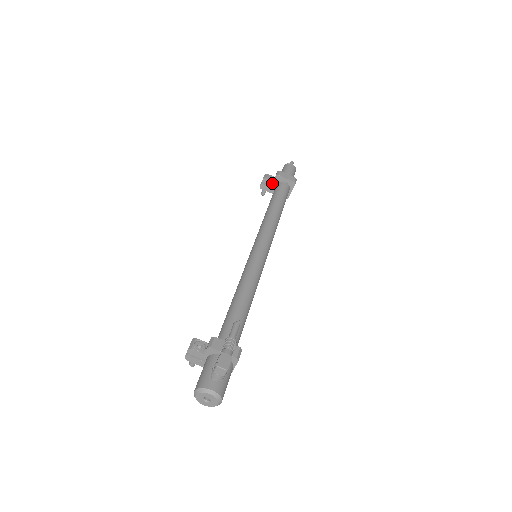
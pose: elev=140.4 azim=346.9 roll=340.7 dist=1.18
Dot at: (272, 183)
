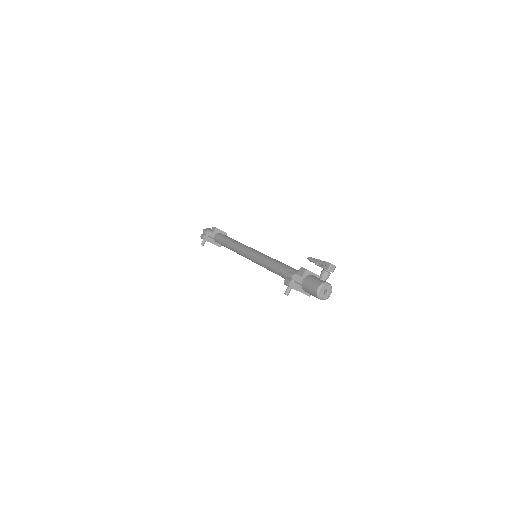
Dot at: (212, 234)
